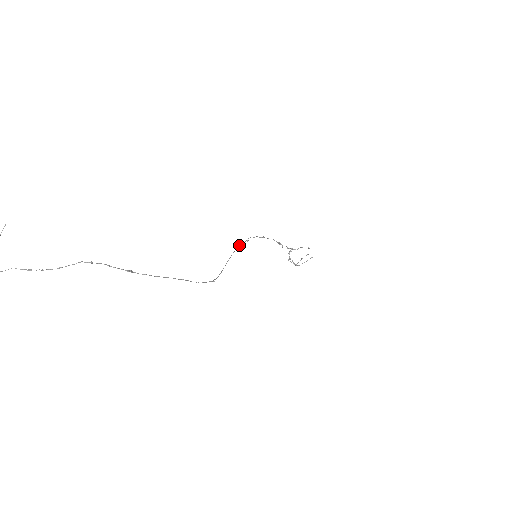
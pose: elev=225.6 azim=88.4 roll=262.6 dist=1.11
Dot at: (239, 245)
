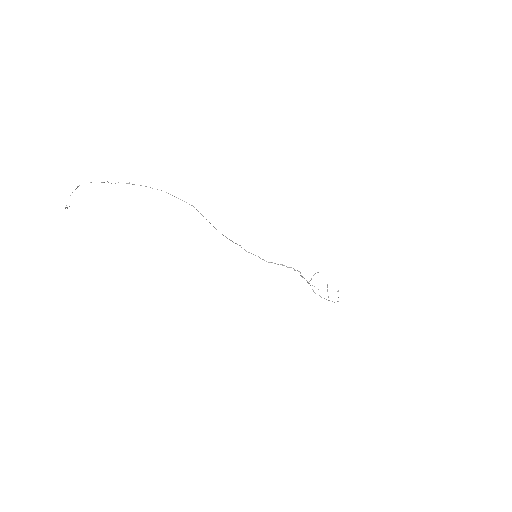
Dot at: (230, 240)
